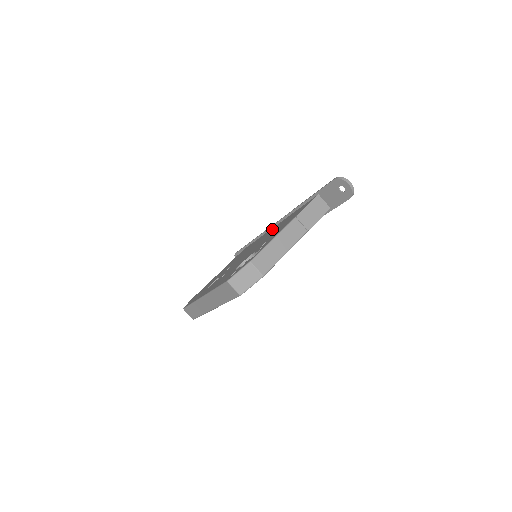
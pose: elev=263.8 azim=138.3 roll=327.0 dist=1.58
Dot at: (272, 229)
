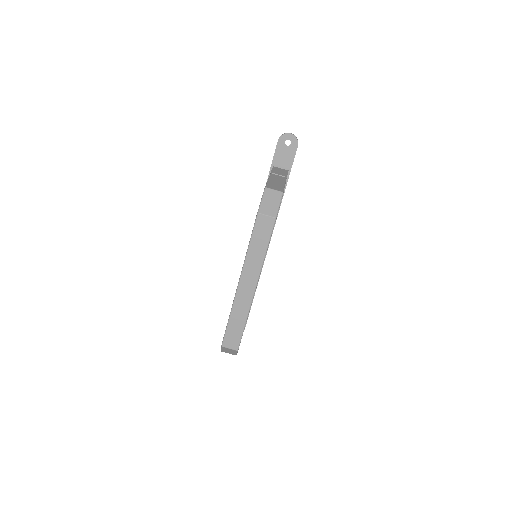
Dot at: occluded
